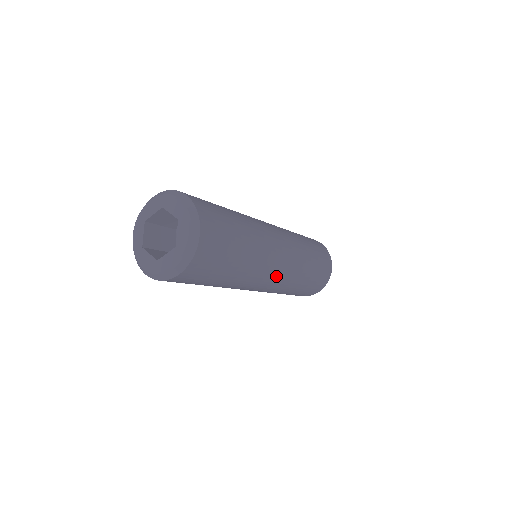
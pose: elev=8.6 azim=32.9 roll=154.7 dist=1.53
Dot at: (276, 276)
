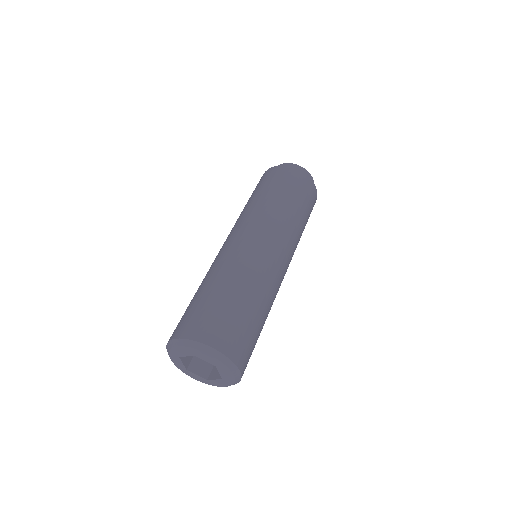
Dot at: occluded
